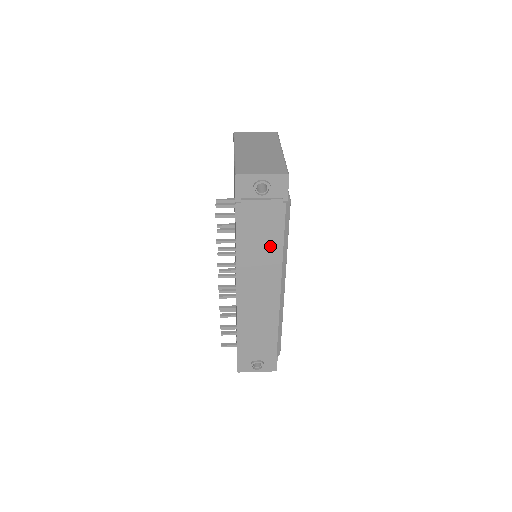
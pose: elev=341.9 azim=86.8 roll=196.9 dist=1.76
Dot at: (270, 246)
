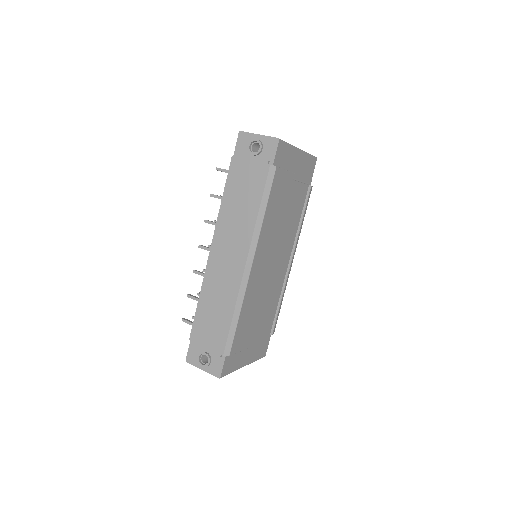
Dot at: (248, 208)
